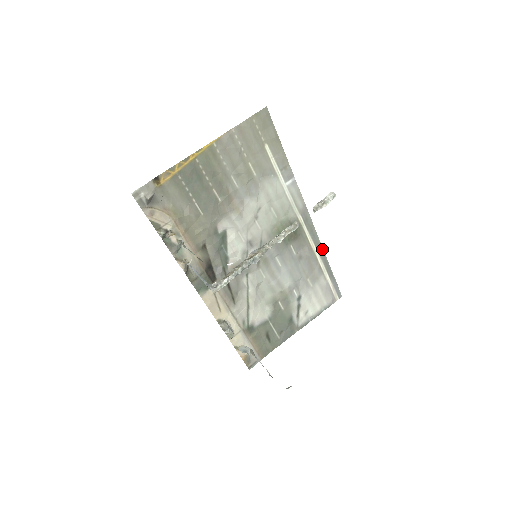
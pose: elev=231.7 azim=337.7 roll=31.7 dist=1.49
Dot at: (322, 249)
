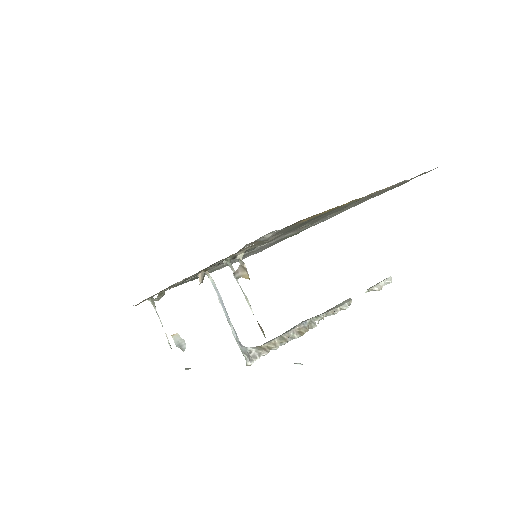
Dot at: occluded
